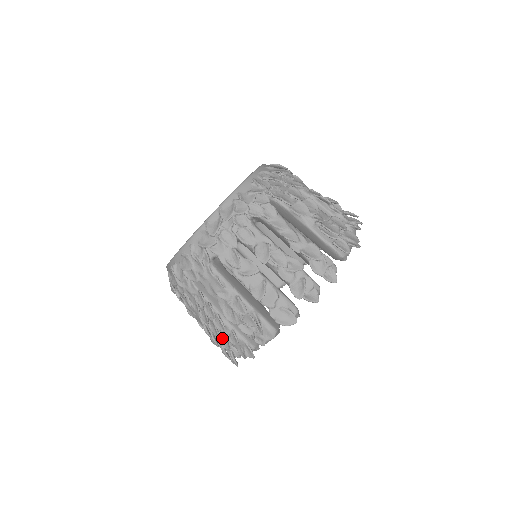
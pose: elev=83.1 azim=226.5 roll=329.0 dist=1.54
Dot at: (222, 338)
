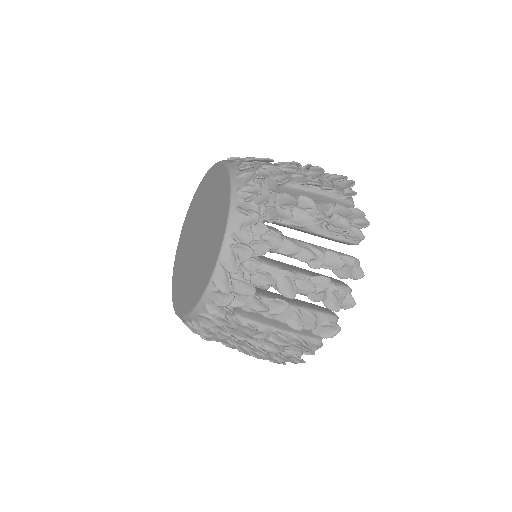
Dot at: (267, 359)
